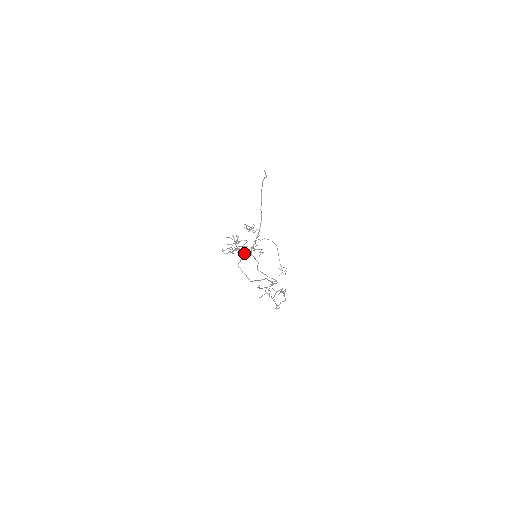
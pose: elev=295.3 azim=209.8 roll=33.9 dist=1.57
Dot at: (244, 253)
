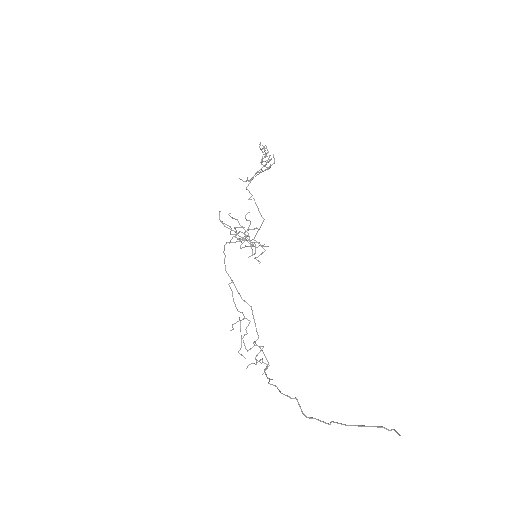
Dot at: occluded
